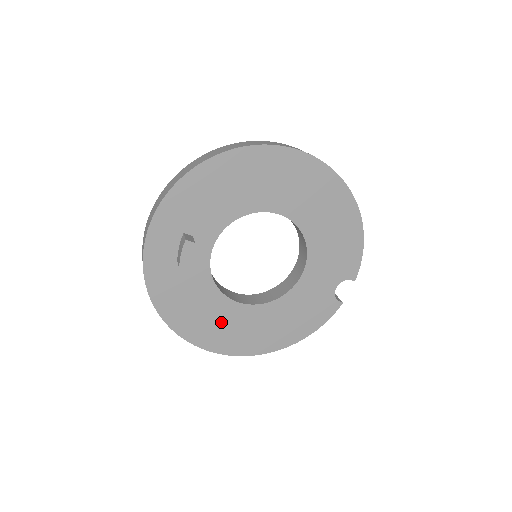
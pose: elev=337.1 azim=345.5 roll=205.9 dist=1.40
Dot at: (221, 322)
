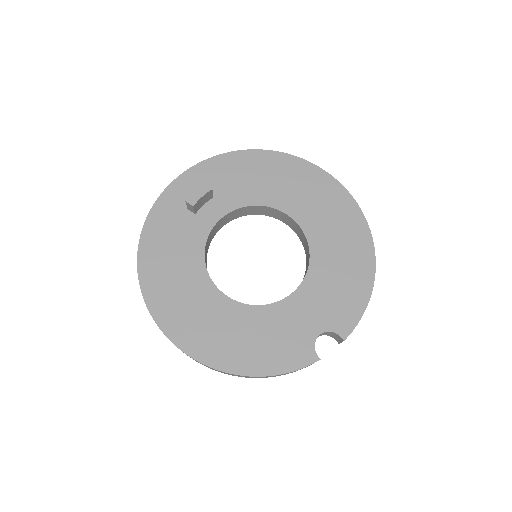
Dot at: (185, 293)
